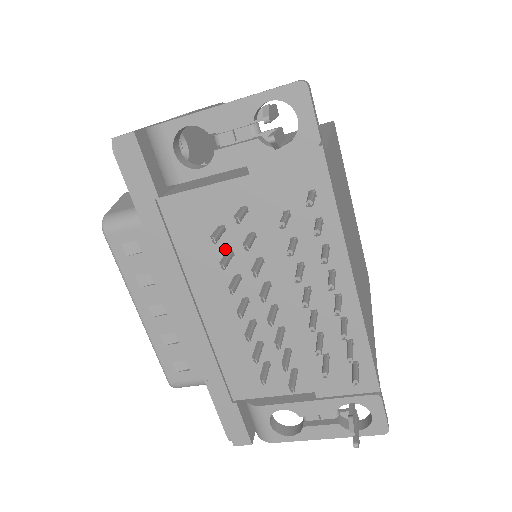
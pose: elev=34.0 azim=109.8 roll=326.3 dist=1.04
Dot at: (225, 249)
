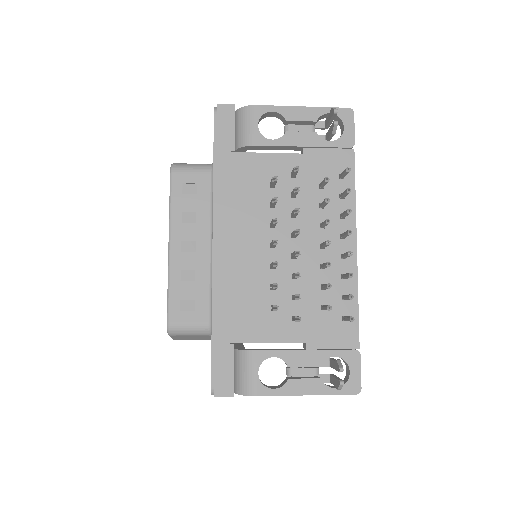
Dot at: (270, 201)
